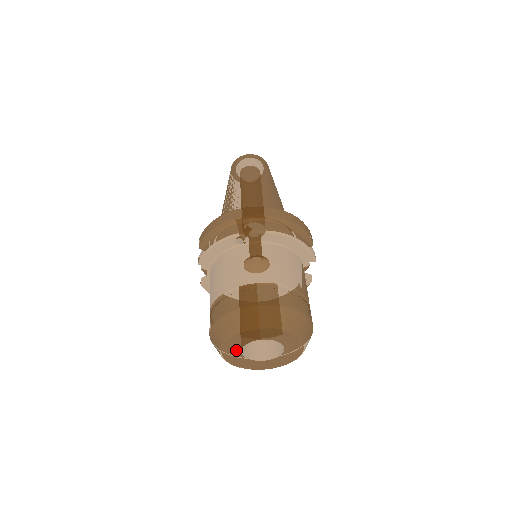
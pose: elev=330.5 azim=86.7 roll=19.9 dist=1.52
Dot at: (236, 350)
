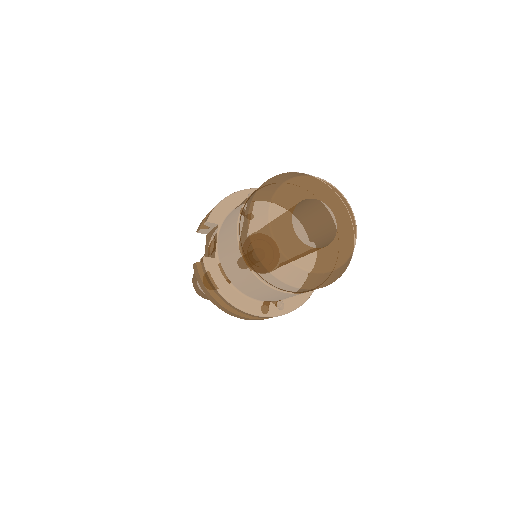
Dot at: (287, 214)
